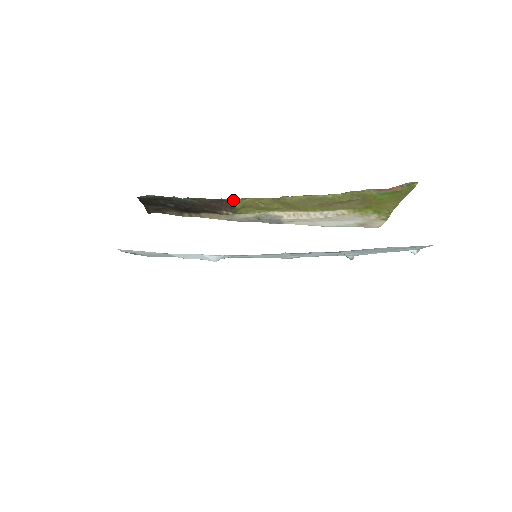
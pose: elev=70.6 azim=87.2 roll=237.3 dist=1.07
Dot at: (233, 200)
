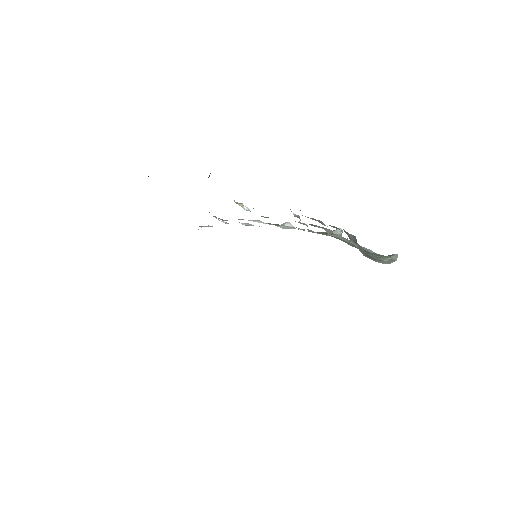
Dot at: occluded
